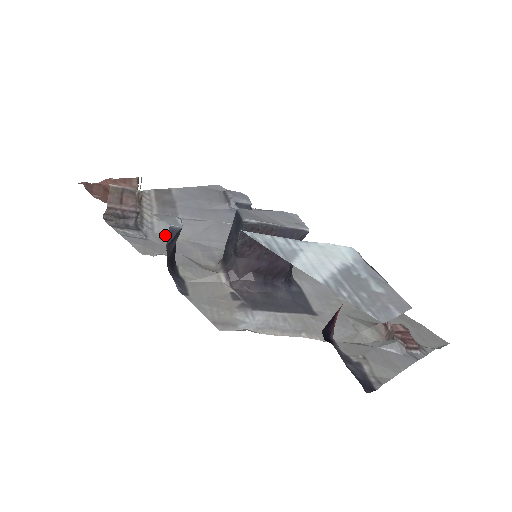
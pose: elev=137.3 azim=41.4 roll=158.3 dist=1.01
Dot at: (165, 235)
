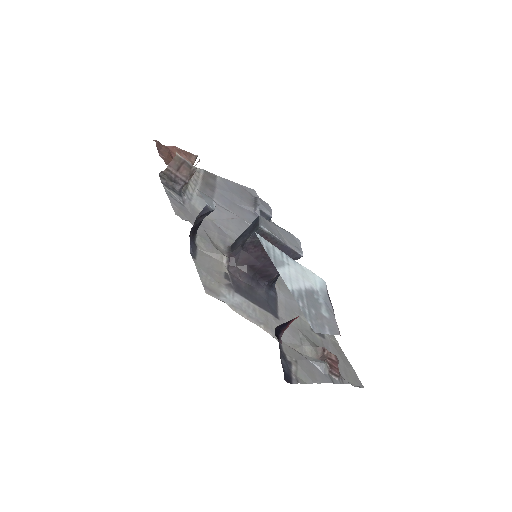
Dot at: (197, 209)
